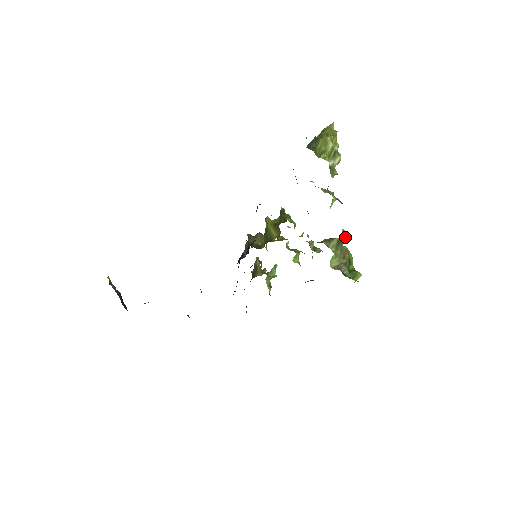
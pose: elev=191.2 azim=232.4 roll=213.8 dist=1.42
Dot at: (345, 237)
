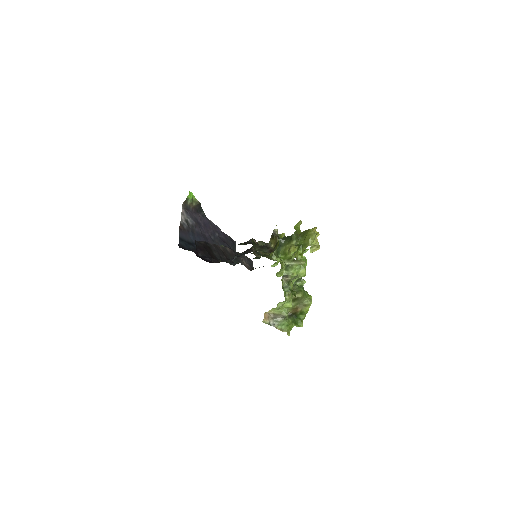
Dot at: (286, 306)
